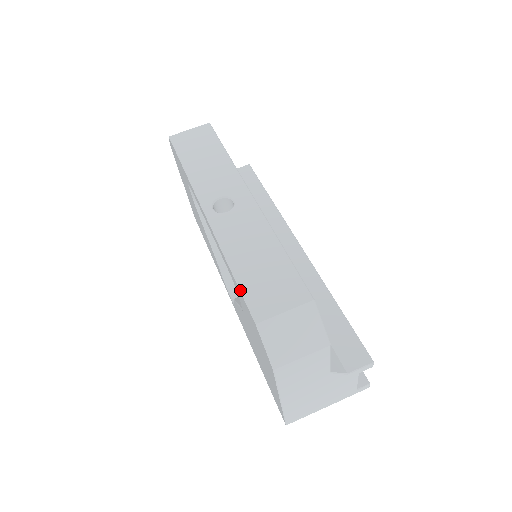
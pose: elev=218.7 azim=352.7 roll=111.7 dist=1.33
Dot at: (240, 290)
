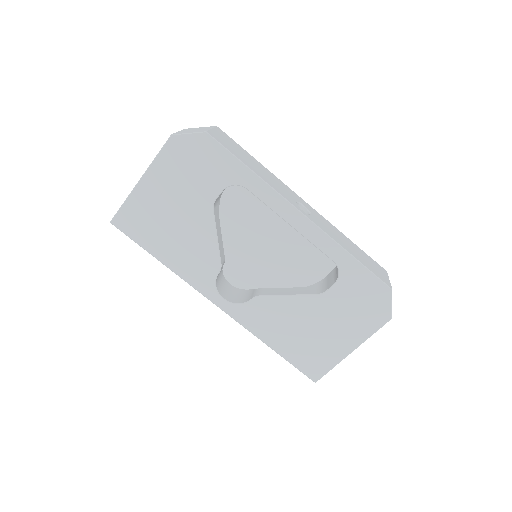
Dot at: (370, 270)
